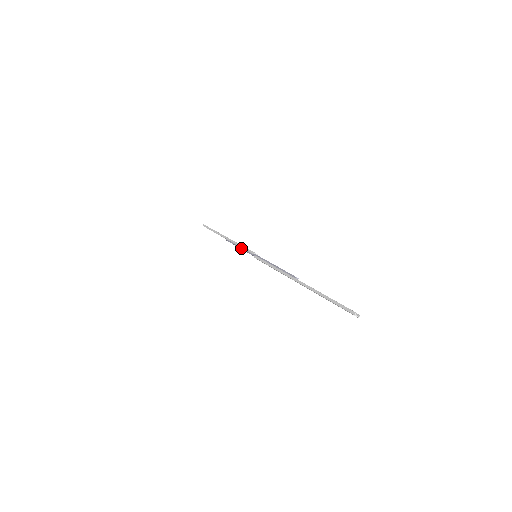
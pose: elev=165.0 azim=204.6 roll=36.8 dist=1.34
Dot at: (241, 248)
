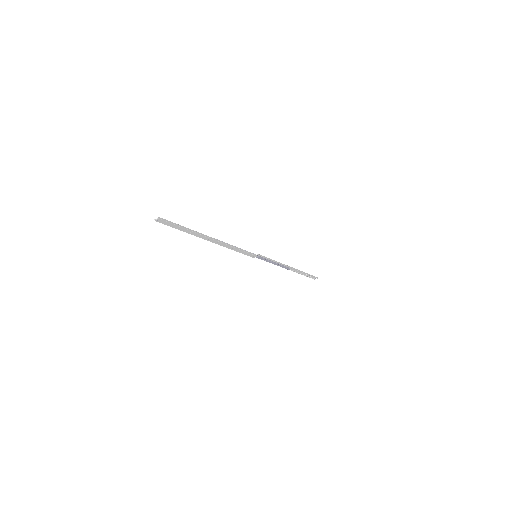
Dot at: occluded
